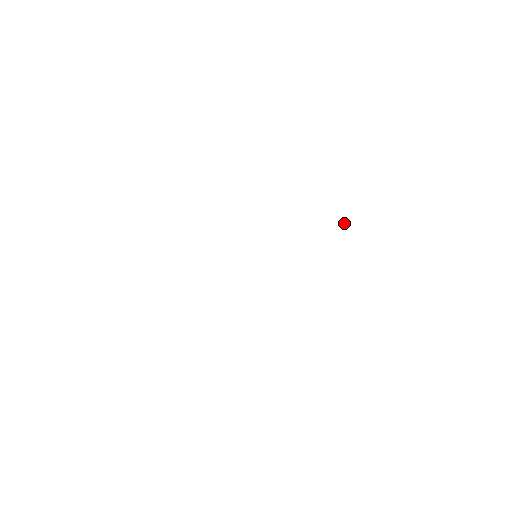
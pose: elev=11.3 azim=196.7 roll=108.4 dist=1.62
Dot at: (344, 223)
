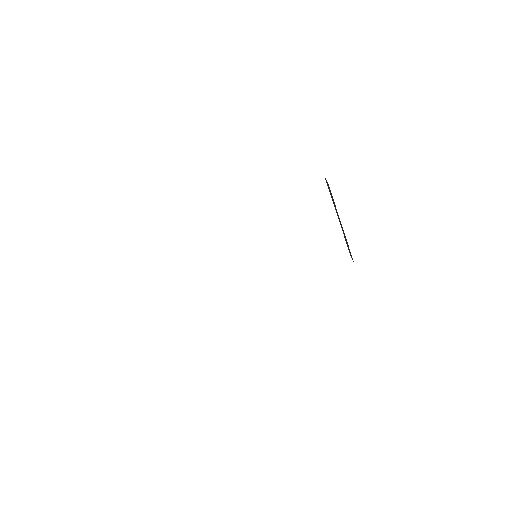
Dot at: (341, 225)
